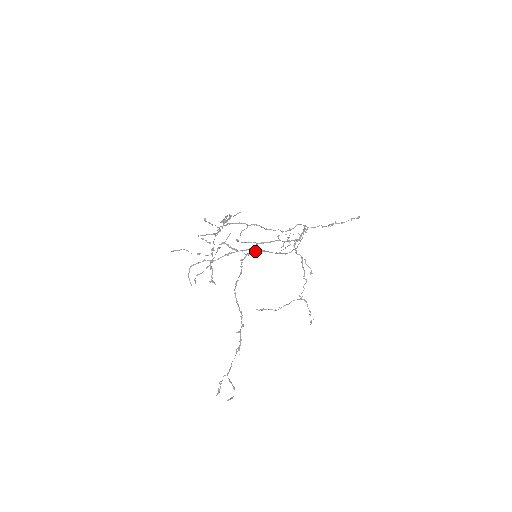
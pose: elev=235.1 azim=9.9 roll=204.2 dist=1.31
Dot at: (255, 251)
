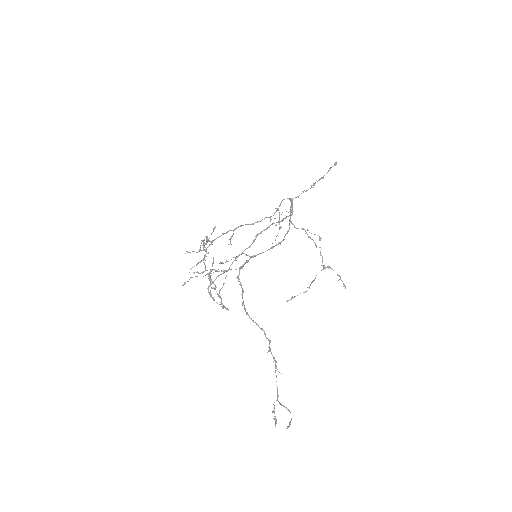
Dot at: (246, 262)
